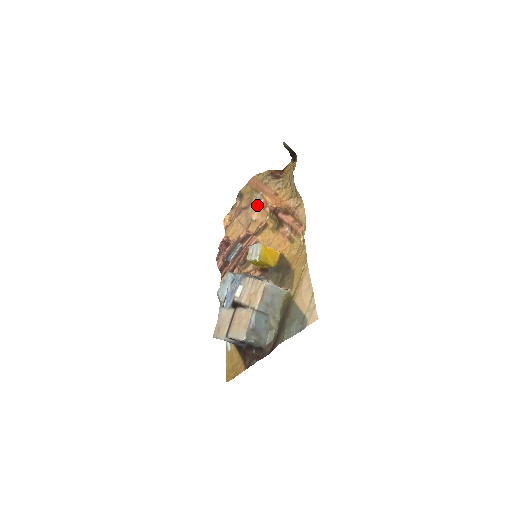
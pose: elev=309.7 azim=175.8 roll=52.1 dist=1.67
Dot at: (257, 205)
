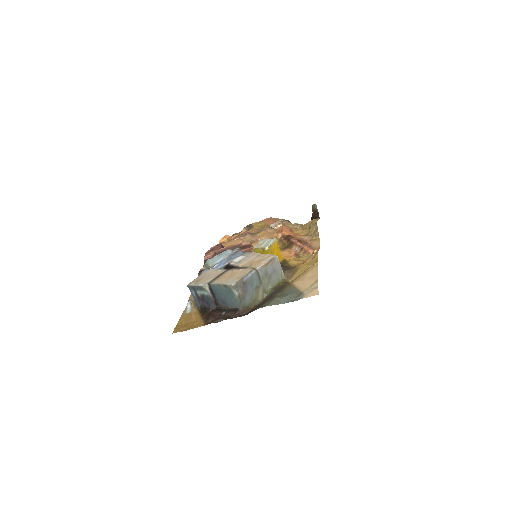
Dot at: (274, 226)
